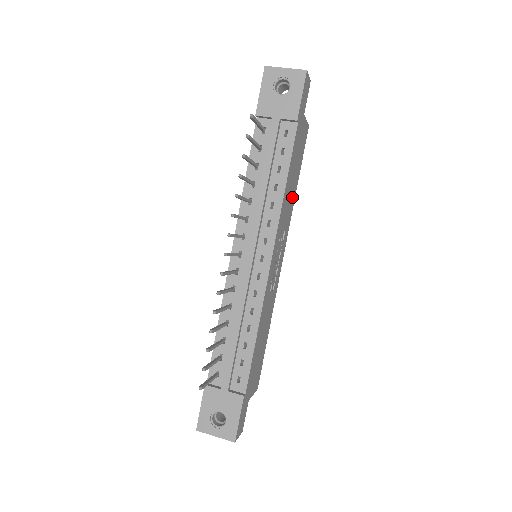
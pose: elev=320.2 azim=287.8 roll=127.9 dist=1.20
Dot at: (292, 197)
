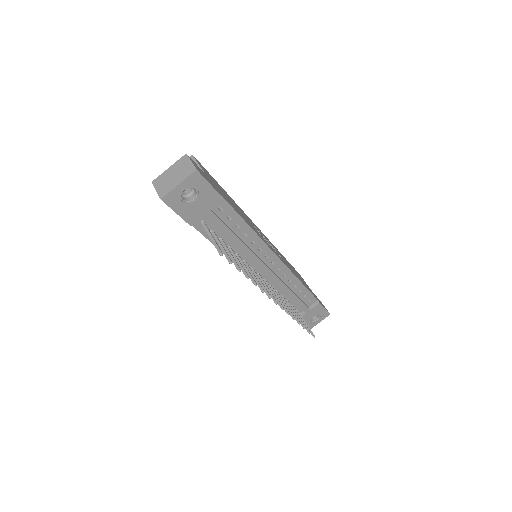
Dot at: occluded
